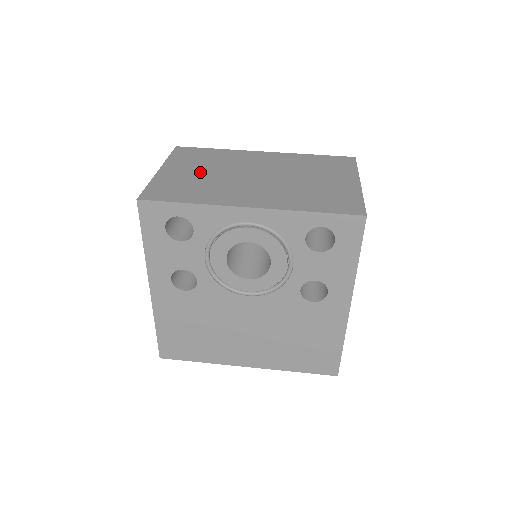
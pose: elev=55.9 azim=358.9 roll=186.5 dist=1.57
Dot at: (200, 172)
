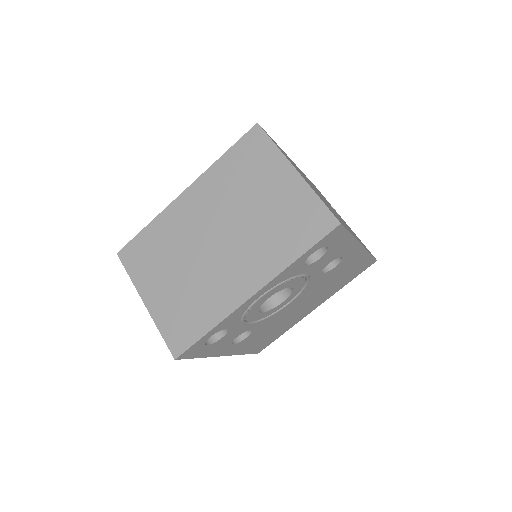
Dot at: (174, 278)
